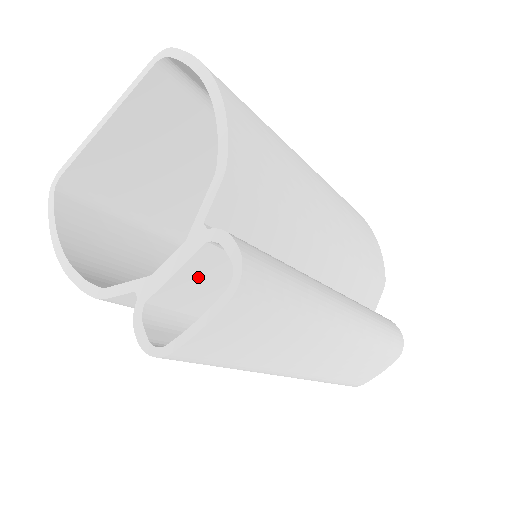
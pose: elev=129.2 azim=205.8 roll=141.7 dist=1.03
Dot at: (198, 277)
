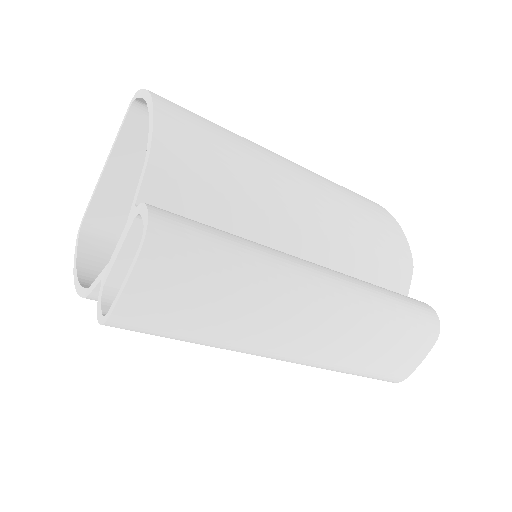
Dot at: occluded
